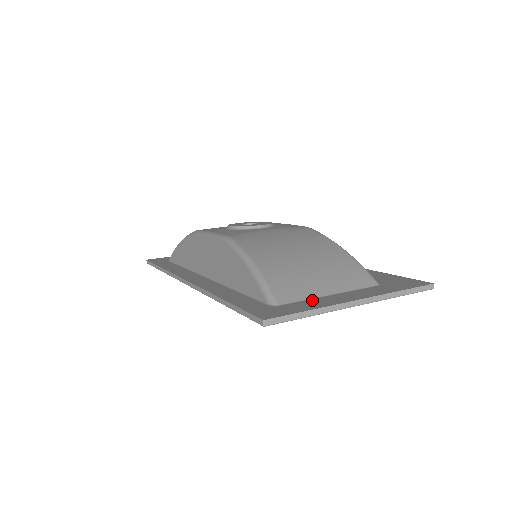
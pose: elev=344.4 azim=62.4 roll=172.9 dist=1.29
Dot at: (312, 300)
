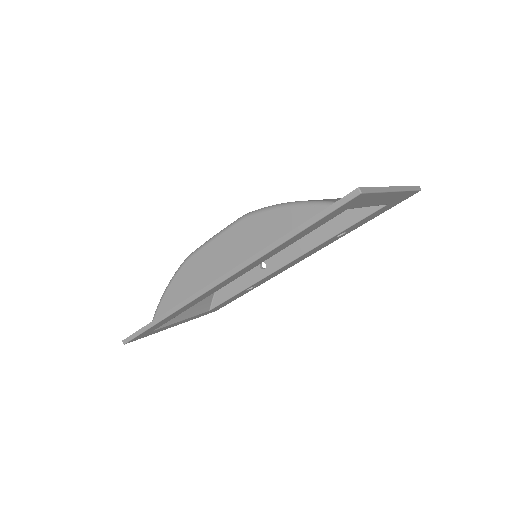
Dot at: occluded
